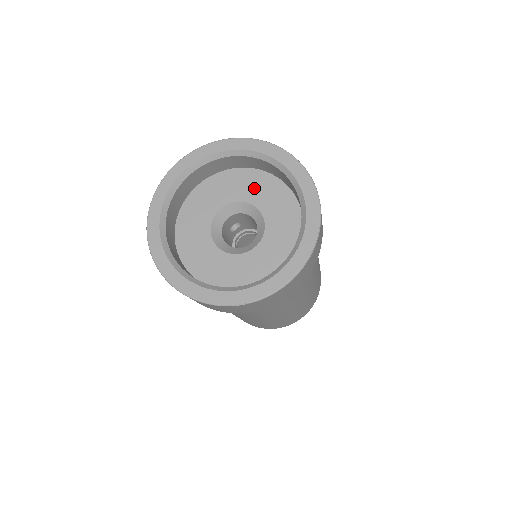
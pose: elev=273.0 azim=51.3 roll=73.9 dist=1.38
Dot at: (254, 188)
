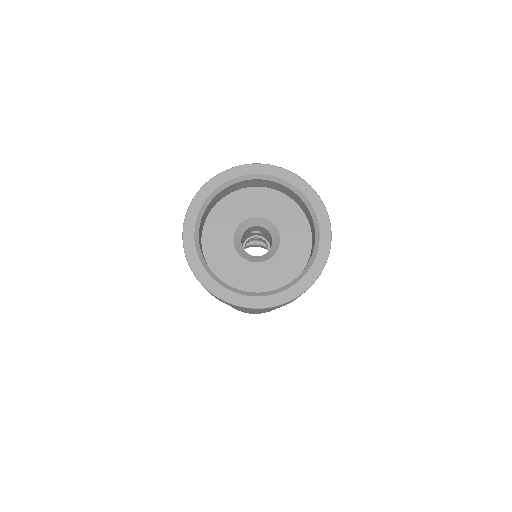
Dot at: (289, 220)
